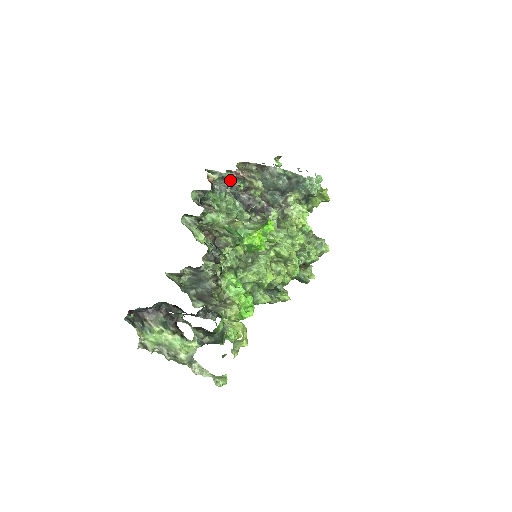
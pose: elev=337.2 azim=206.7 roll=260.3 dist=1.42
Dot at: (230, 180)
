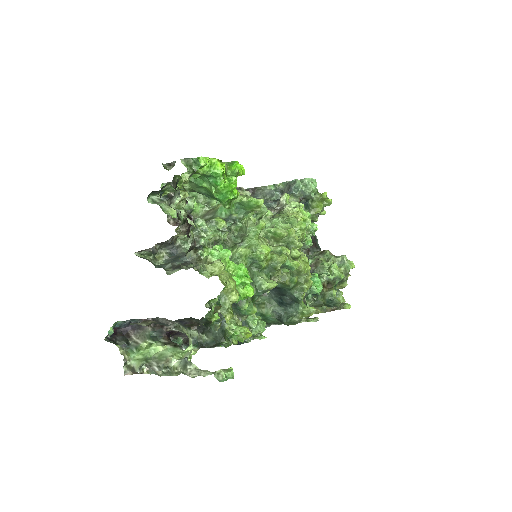
Dot at: occluded
